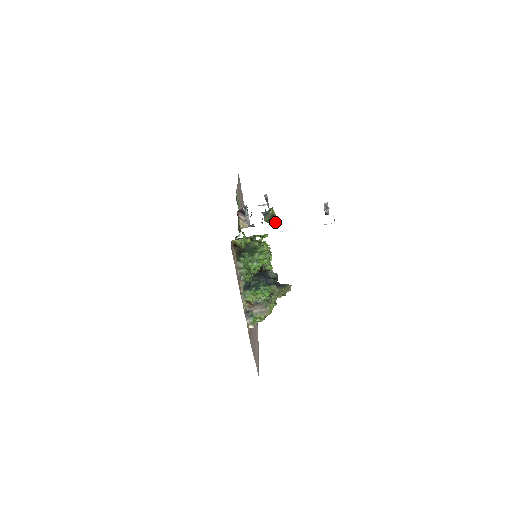
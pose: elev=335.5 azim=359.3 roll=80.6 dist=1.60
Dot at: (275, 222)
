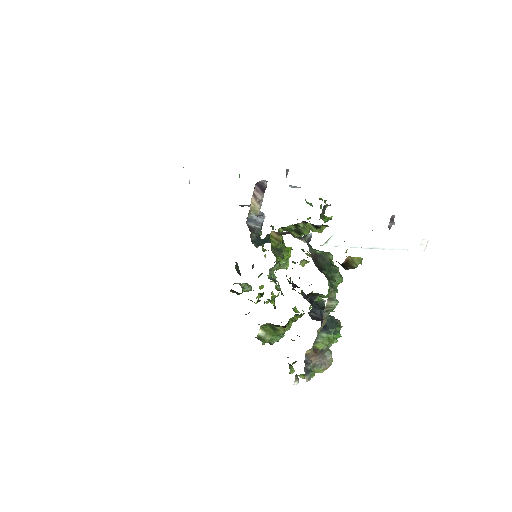
Dot at: (325, 222)
